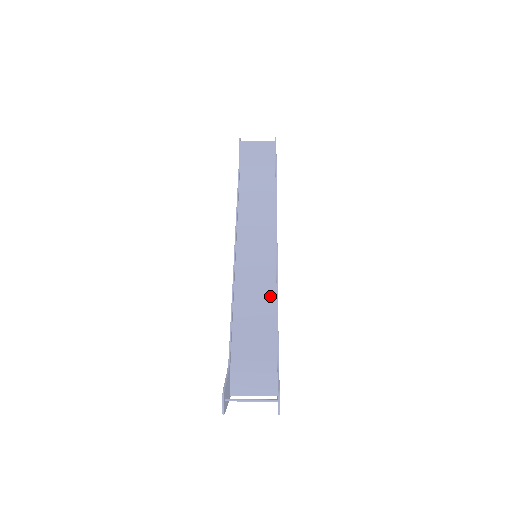
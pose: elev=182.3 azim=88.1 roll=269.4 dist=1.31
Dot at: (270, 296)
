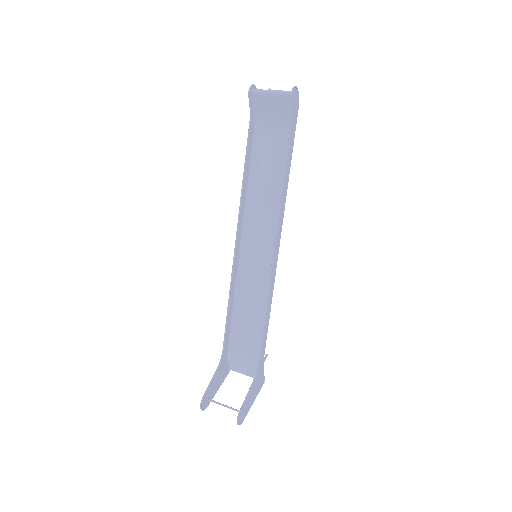
Dot at: (264, 301)
